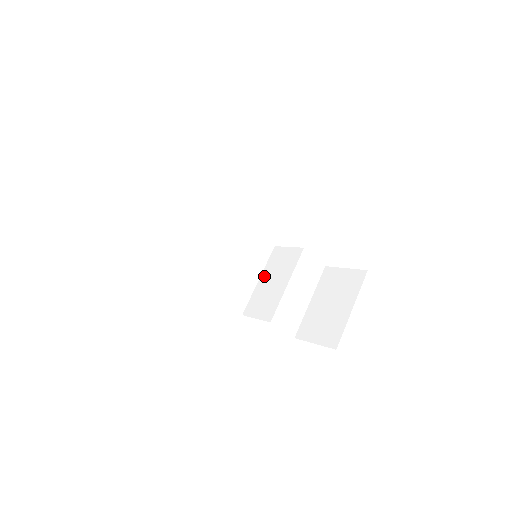
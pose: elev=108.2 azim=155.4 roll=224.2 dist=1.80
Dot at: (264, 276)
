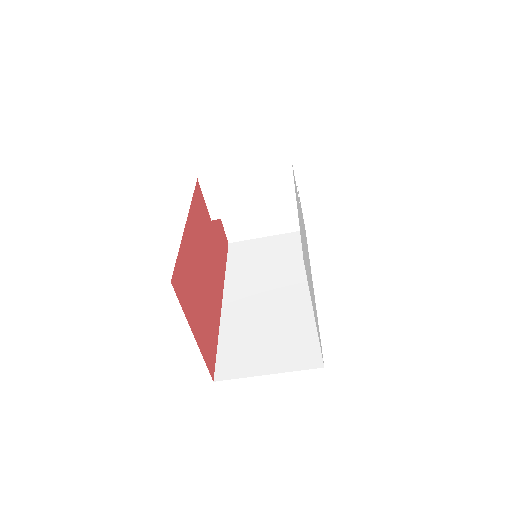
Dot at: (251, 175)
